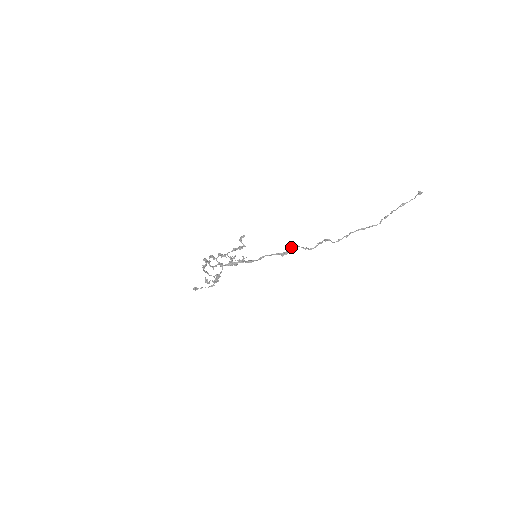
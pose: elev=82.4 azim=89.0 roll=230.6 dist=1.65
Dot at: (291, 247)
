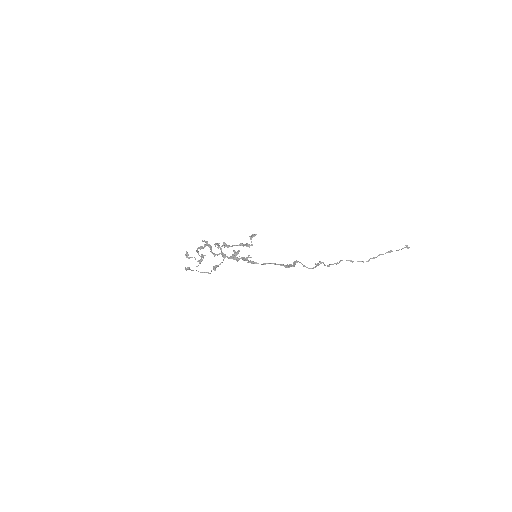
Dot at: (294, 261)
